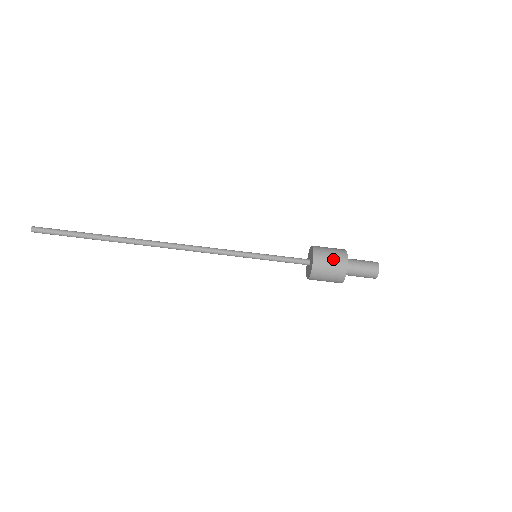
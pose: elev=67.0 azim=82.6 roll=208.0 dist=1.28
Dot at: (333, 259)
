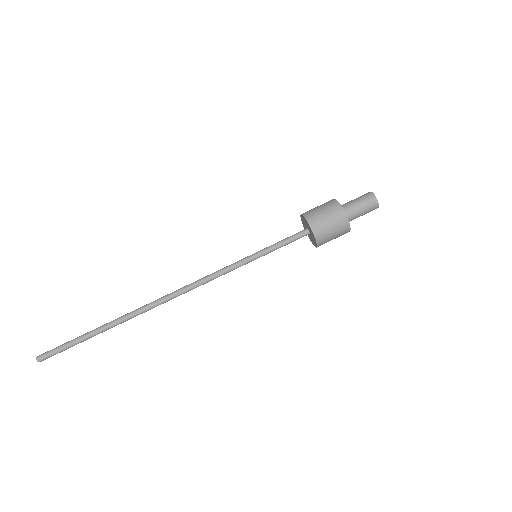
Dot at: (328, 215)
